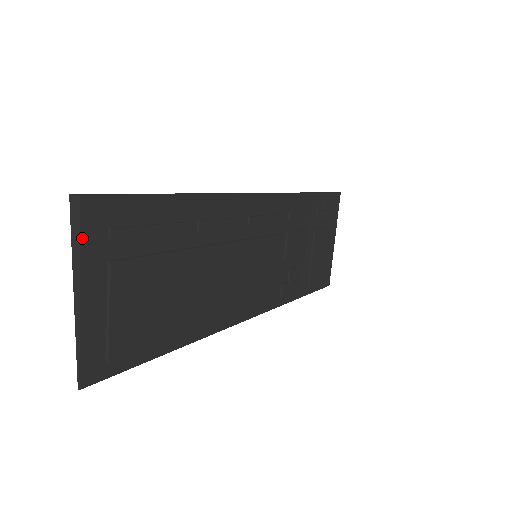
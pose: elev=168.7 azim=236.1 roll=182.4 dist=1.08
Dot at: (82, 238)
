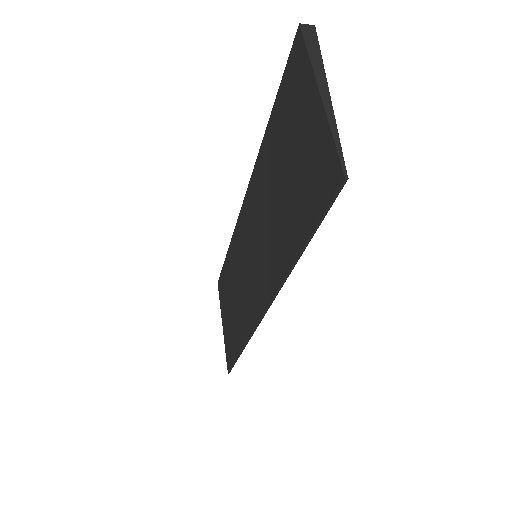
Dot at: (319, 53)
